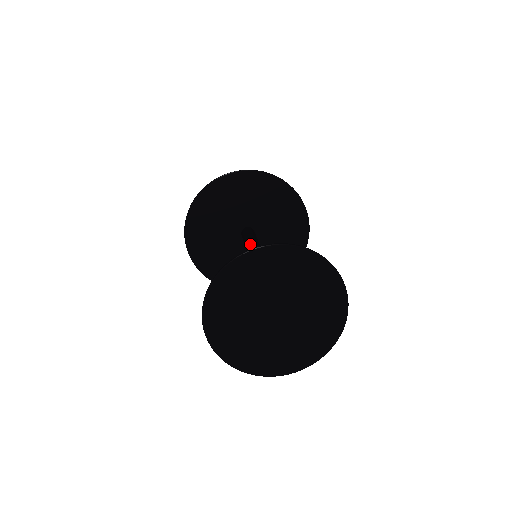
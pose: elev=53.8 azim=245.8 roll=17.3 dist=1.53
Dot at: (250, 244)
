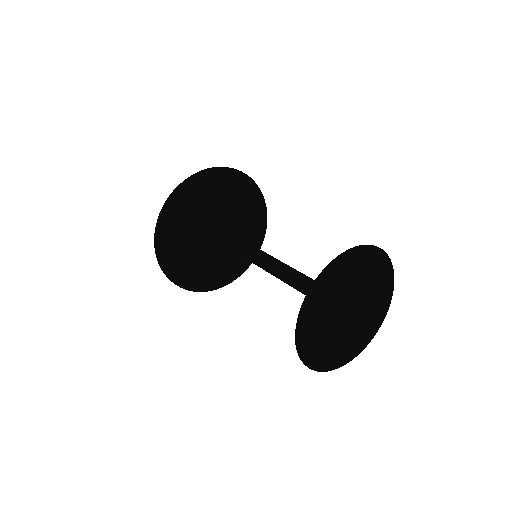
Dot at: (245, 243)
